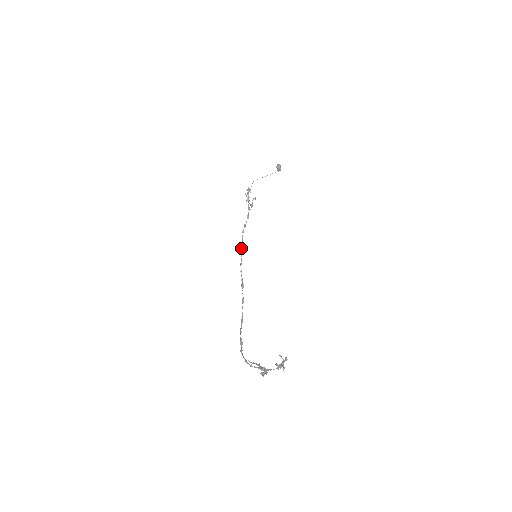
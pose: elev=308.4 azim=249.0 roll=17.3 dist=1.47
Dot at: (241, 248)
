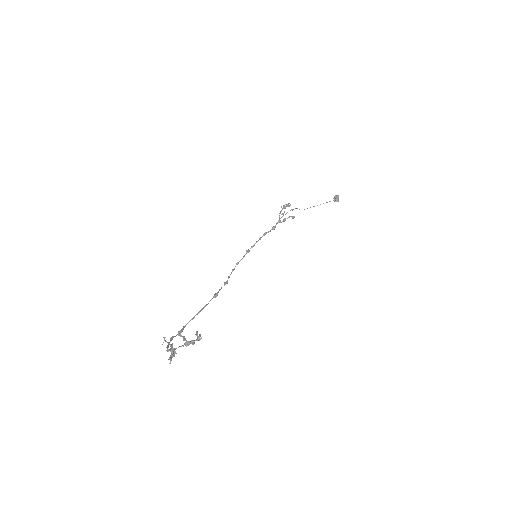
Dot at: (247, 250)
